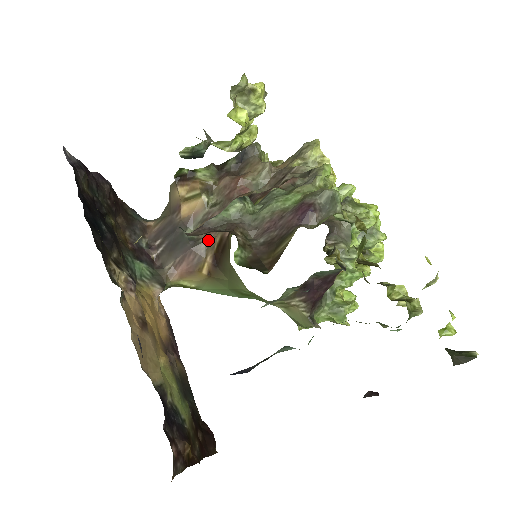
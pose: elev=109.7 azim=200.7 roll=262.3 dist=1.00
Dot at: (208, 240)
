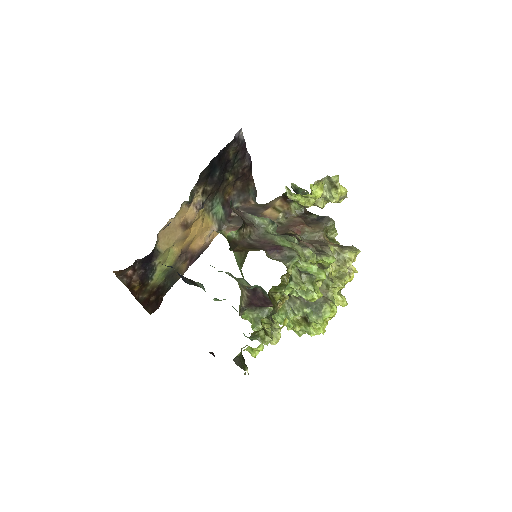
Dot at: occluded
